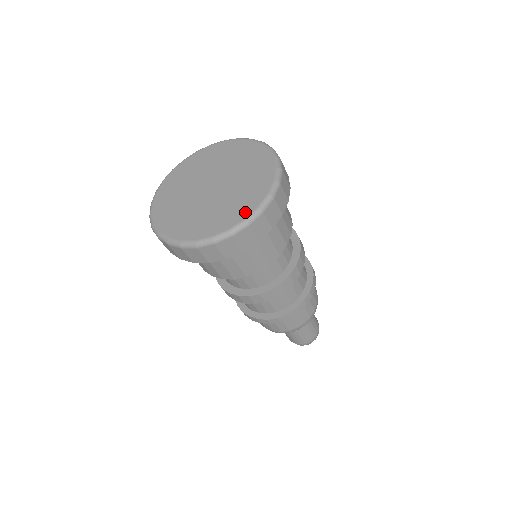
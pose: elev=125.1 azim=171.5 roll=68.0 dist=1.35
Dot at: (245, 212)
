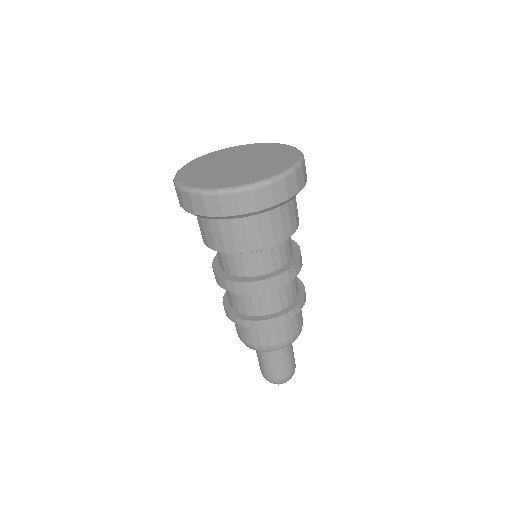
Dot at: (226, 185)
